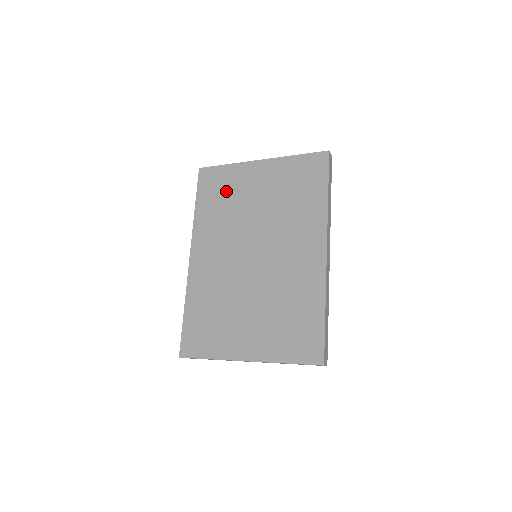
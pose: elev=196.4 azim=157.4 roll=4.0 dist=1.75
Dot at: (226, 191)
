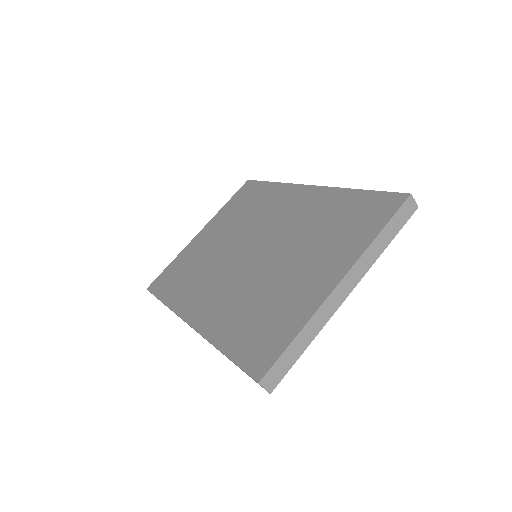
Dot at: (185, 267)
